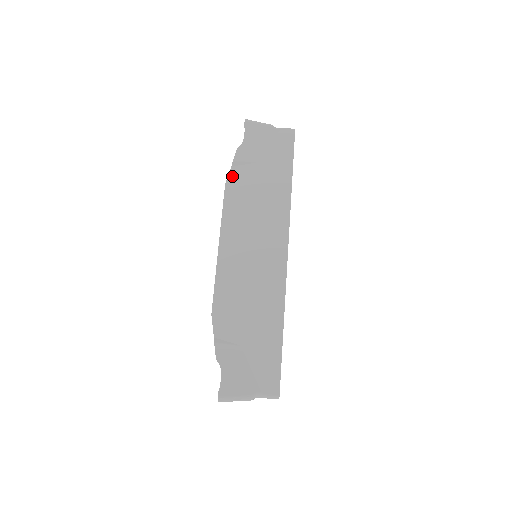
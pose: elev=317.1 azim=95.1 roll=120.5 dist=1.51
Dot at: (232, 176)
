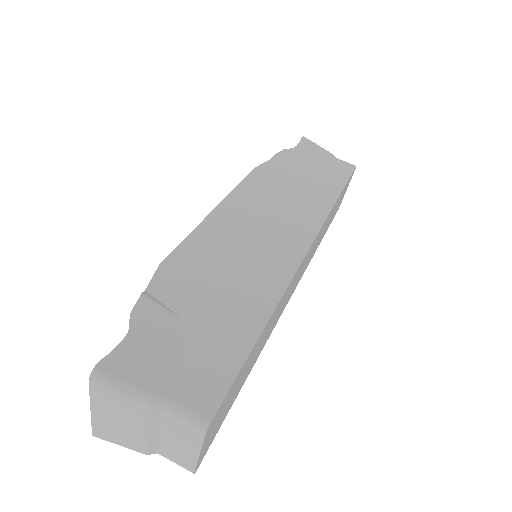
Dot at: (267, 165)
